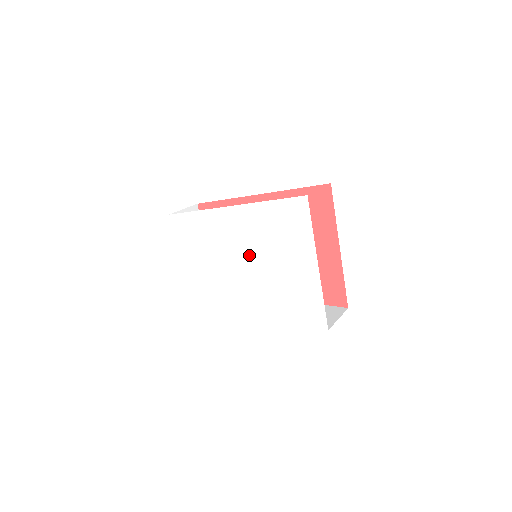
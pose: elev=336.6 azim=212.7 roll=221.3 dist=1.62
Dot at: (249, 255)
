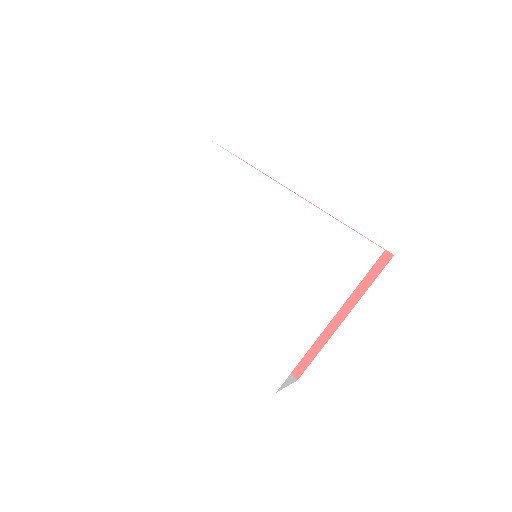
Dot at: (259, 251)
